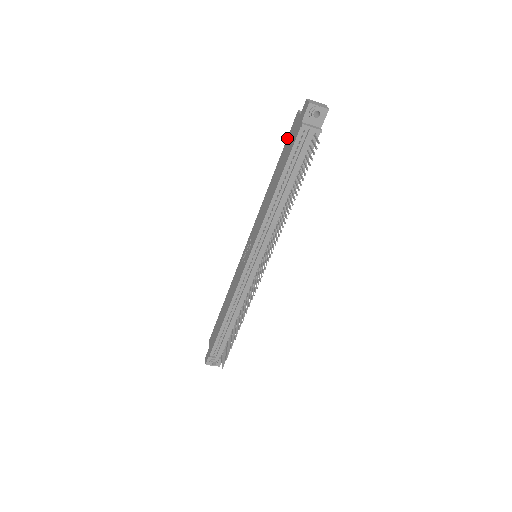
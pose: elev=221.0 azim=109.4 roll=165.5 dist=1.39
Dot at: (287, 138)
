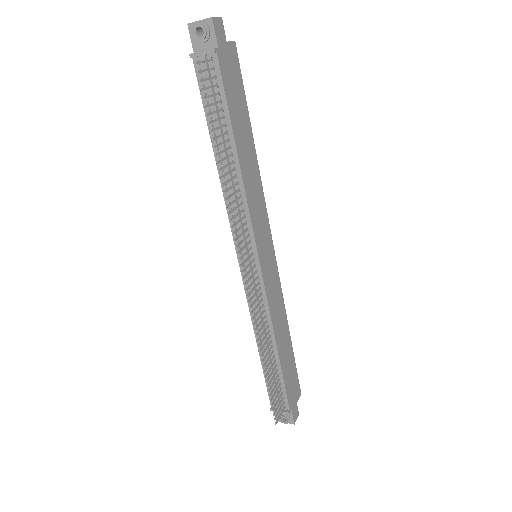
Dot at: occluded
